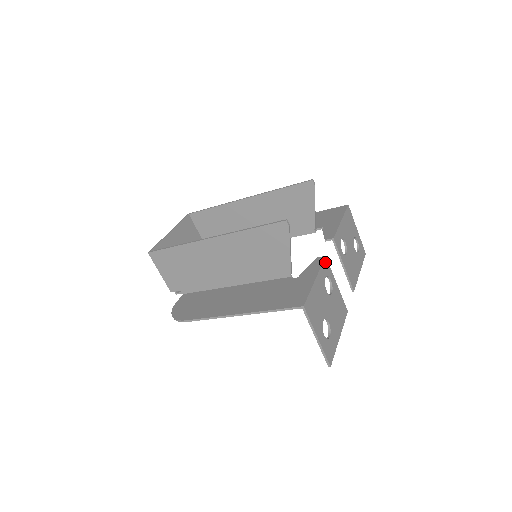
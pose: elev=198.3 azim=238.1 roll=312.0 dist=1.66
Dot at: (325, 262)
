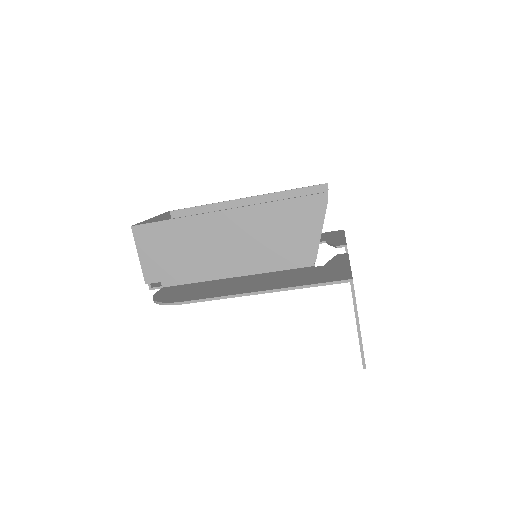
Dot at: occluded
